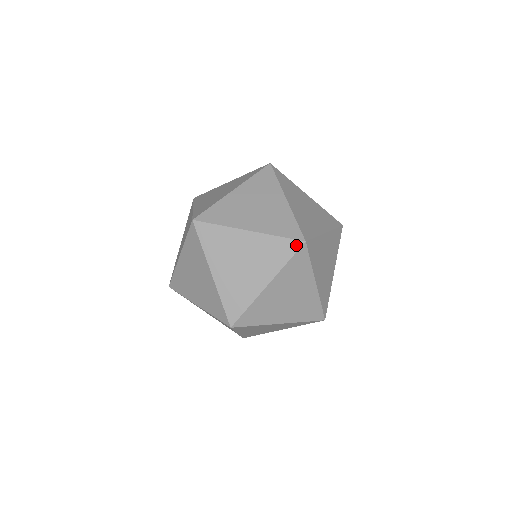
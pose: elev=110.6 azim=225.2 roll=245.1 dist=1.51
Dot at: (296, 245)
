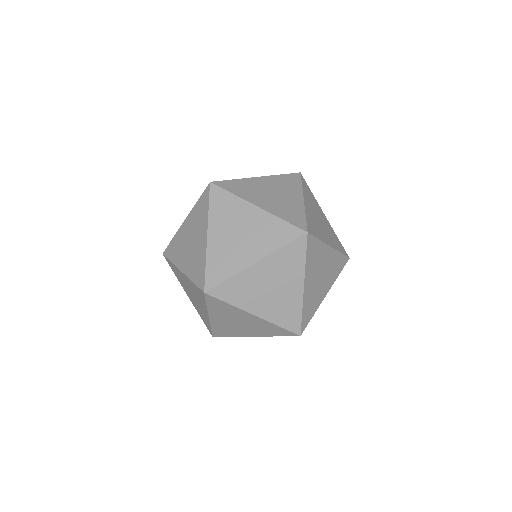
Dot at: (302, 241)
